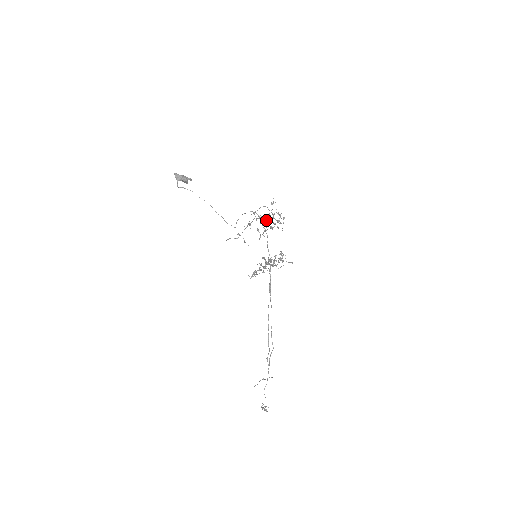
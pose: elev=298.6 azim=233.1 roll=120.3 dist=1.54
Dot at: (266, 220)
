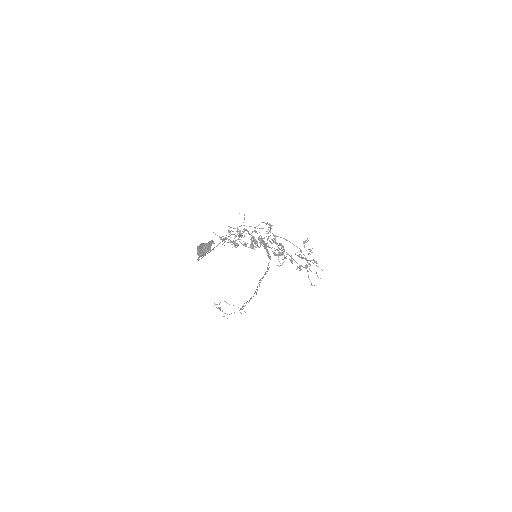
Dot at: (297, 263)
